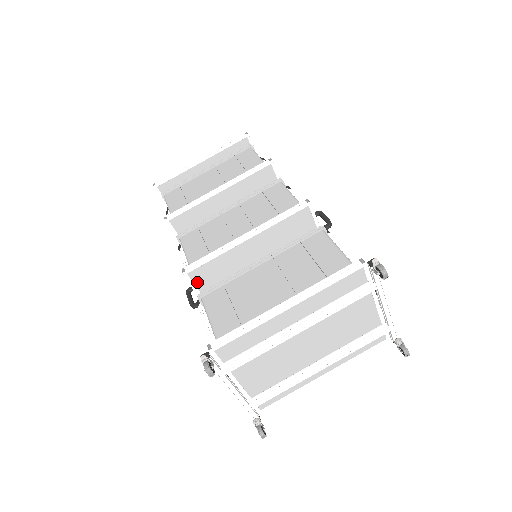
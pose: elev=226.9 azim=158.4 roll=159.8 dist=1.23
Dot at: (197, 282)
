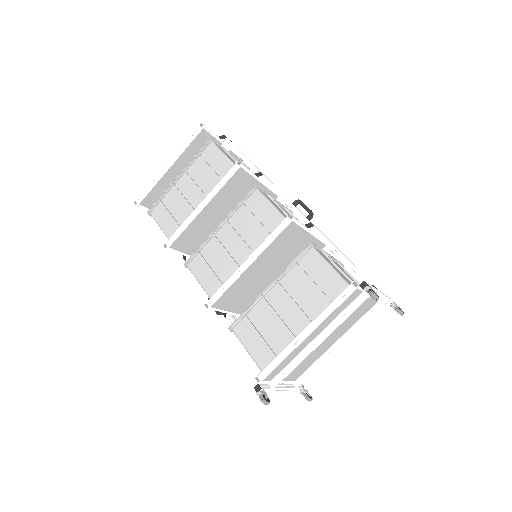
Dot at: (220, 307)
